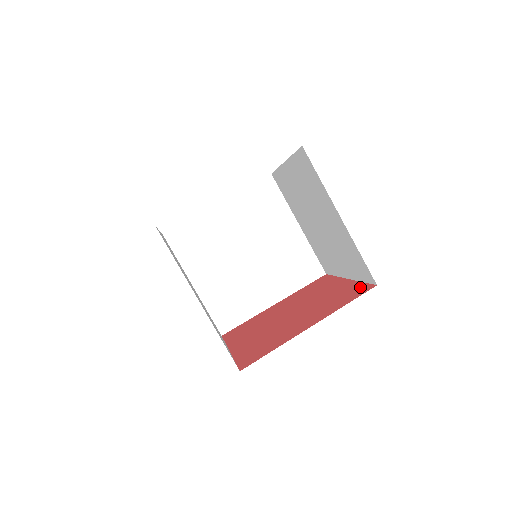
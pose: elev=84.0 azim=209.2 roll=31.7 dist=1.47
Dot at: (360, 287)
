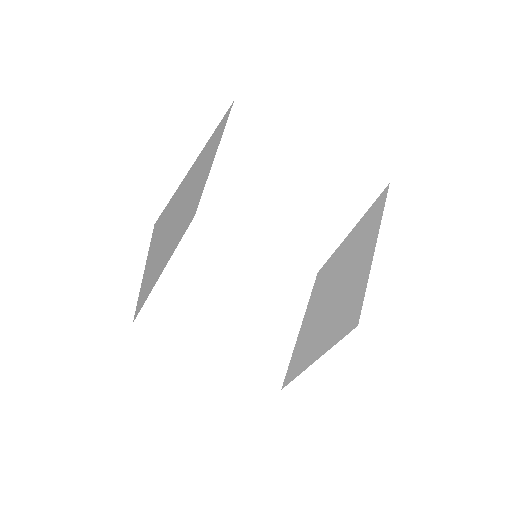
Dot at: occluded
